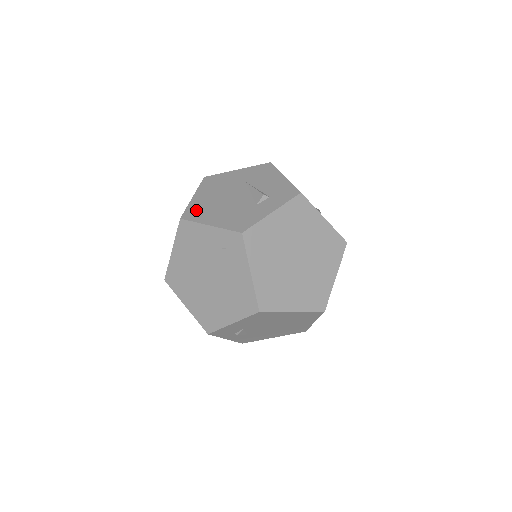
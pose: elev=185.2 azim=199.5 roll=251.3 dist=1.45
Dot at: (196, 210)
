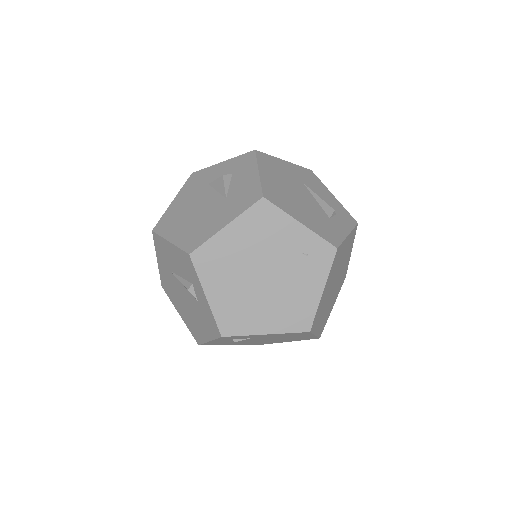
Dot at: (275, 194)
